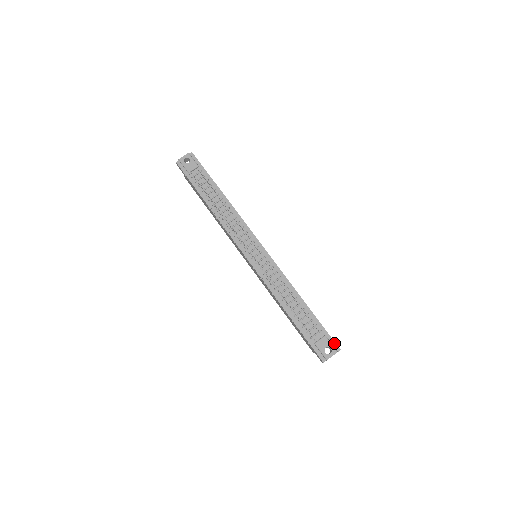
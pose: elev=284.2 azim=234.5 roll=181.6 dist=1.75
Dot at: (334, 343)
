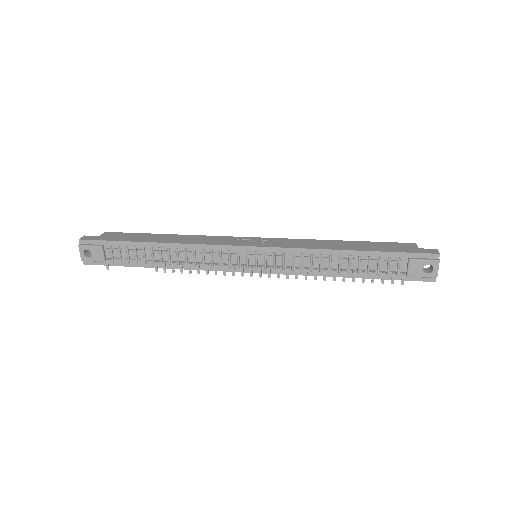
Dot at: (426, 255)
